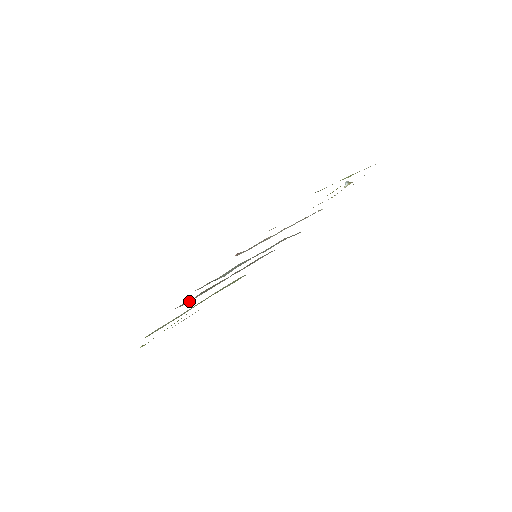
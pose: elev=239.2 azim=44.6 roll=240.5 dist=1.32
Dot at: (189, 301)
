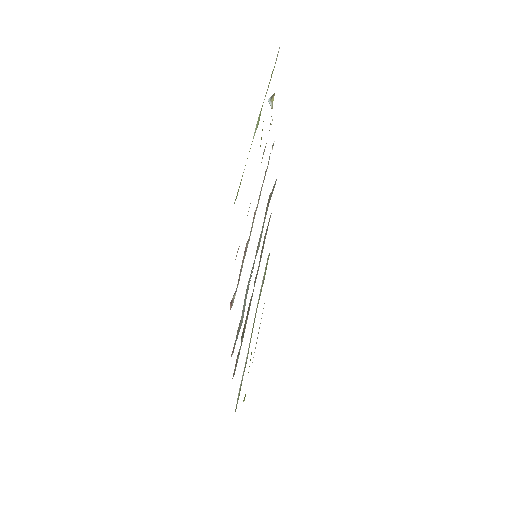
Dot at: (237, 360)
